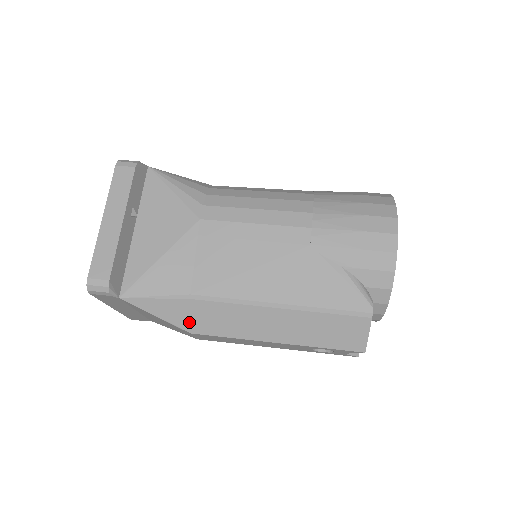
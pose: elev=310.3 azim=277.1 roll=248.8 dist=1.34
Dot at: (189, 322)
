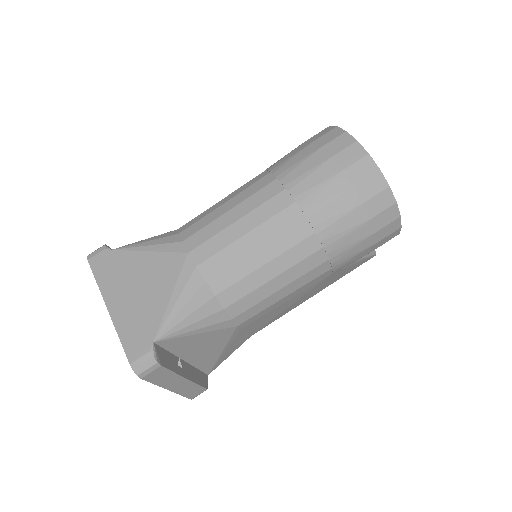
Dot at: occluded
